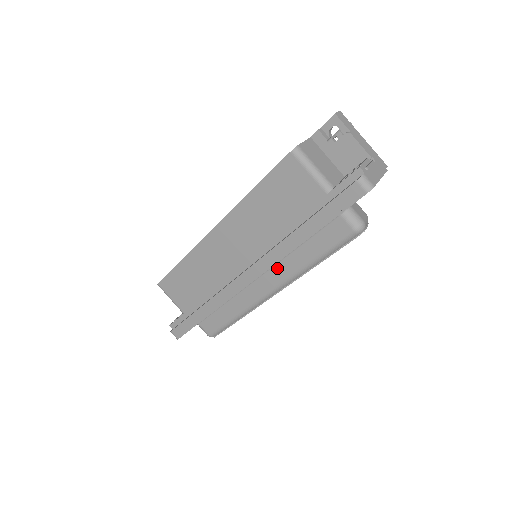
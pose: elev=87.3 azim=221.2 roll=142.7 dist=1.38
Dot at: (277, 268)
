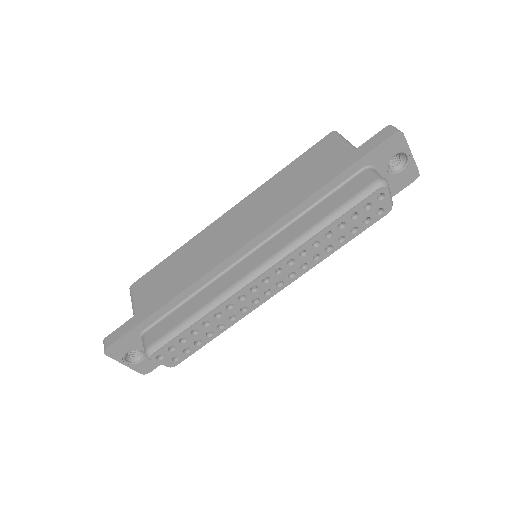
Dot at: (277, 238)
